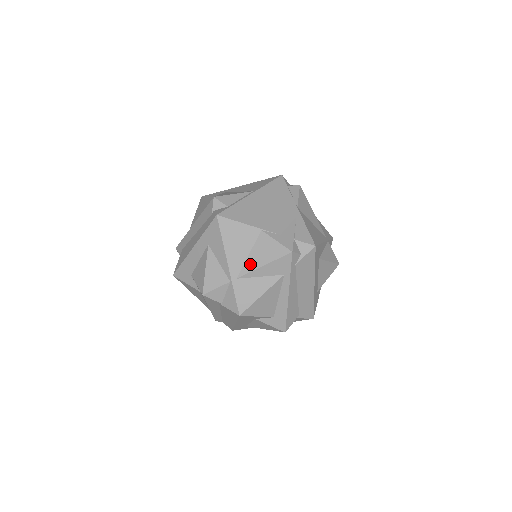
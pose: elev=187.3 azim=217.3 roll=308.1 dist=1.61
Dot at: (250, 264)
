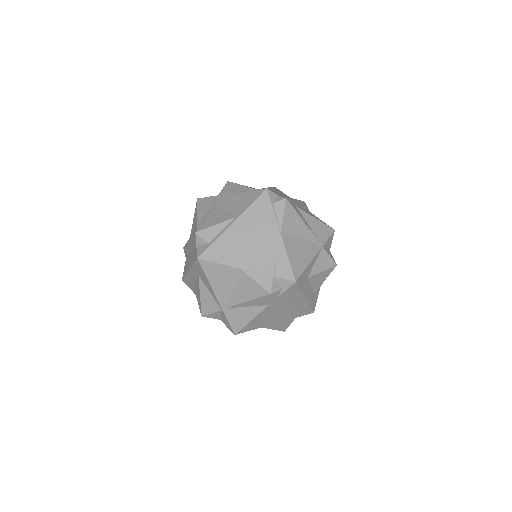
Dot at: (236, 298)
